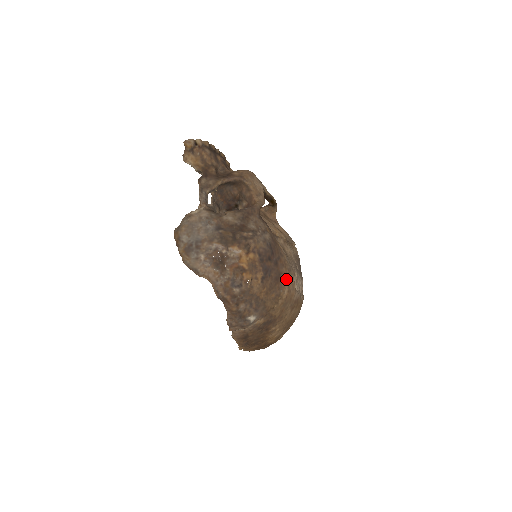
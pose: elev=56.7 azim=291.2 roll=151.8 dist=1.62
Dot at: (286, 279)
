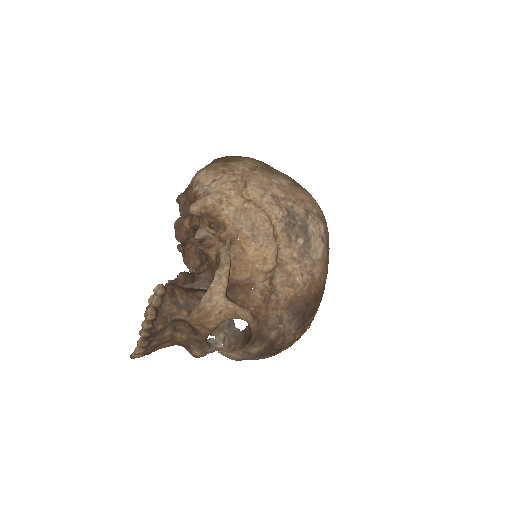
Dot at: (318, 285)
